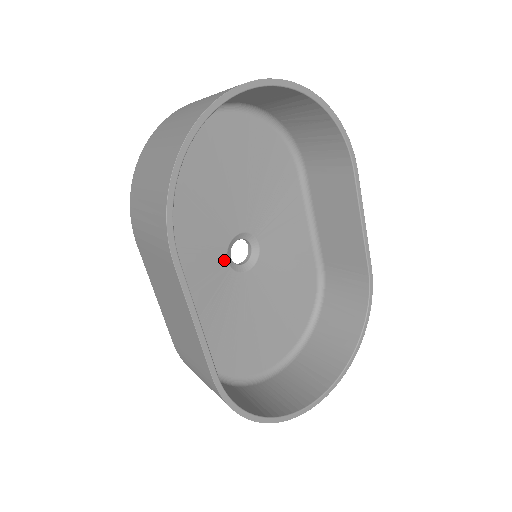
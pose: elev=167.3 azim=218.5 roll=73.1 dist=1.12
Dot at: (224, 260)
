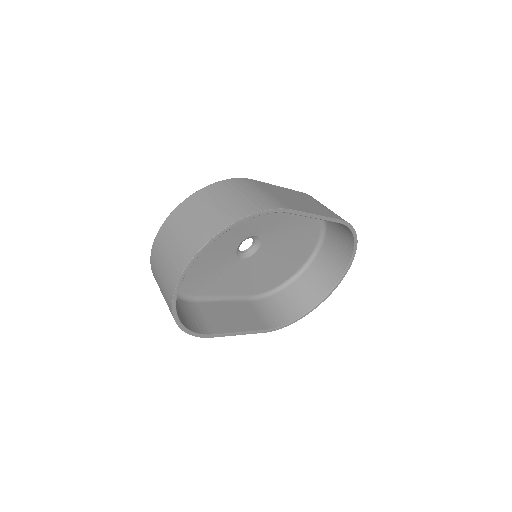
Dot at: (239, 261)
